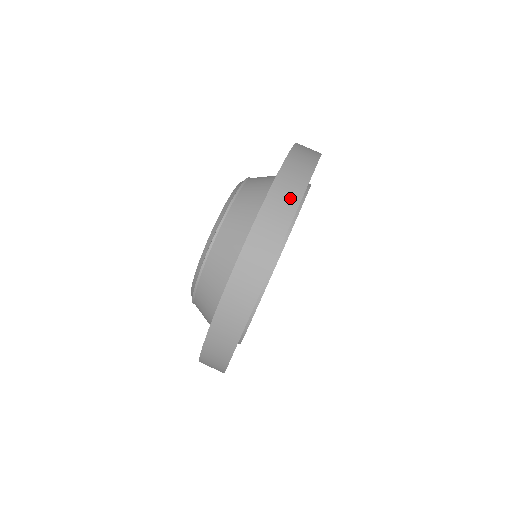
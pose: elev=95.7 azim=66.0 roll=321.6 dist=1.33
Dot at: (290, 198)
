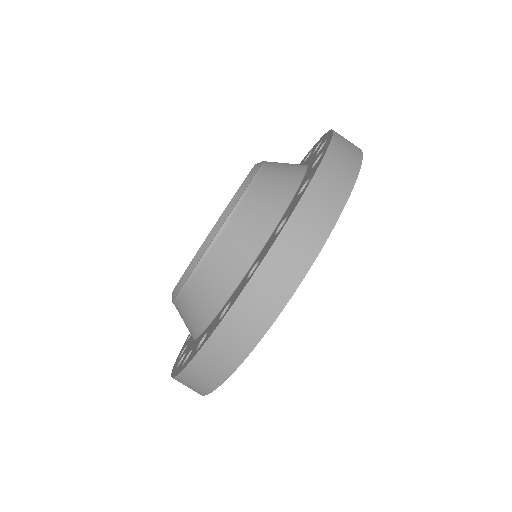
Dot at: (217, 371)
